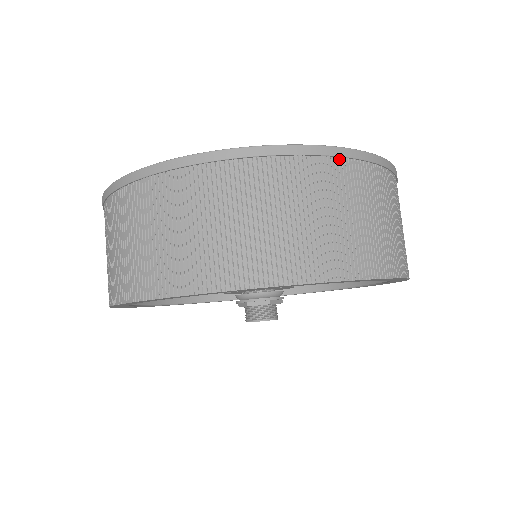
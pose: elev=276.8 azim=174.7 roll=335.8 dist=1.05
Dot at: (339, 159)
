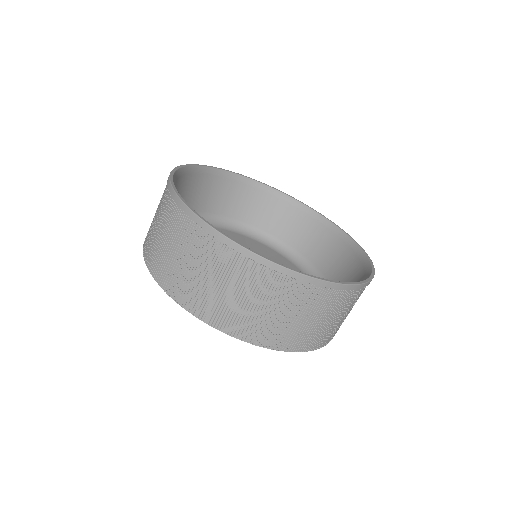
Dot at: (340, 290)
